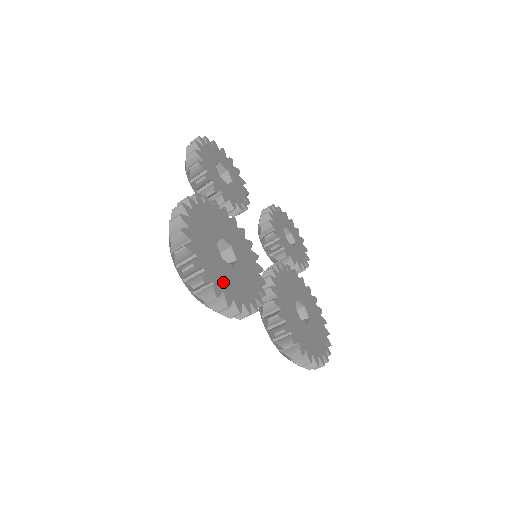
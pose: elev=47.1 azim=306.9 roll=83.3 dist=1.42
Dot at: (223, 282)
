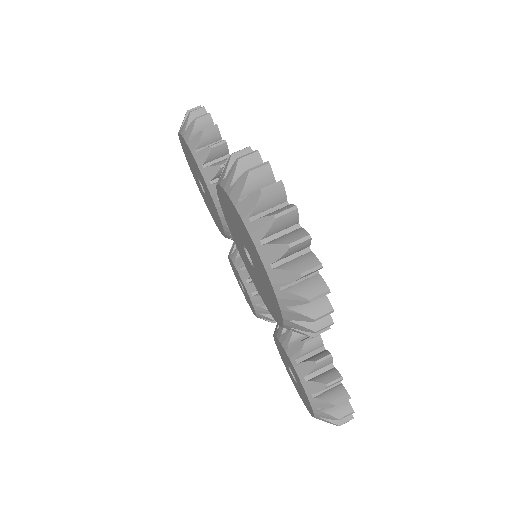
Dot at: occluded
